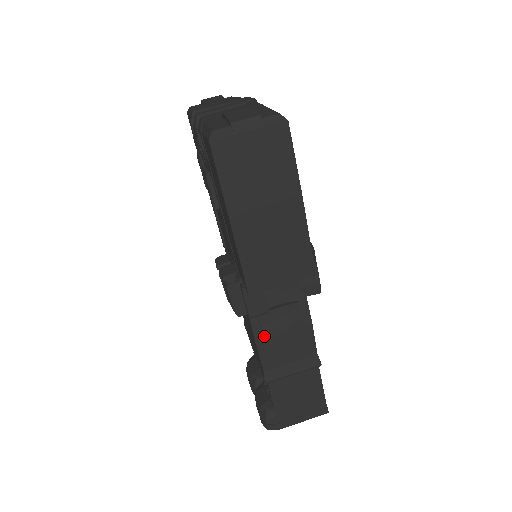
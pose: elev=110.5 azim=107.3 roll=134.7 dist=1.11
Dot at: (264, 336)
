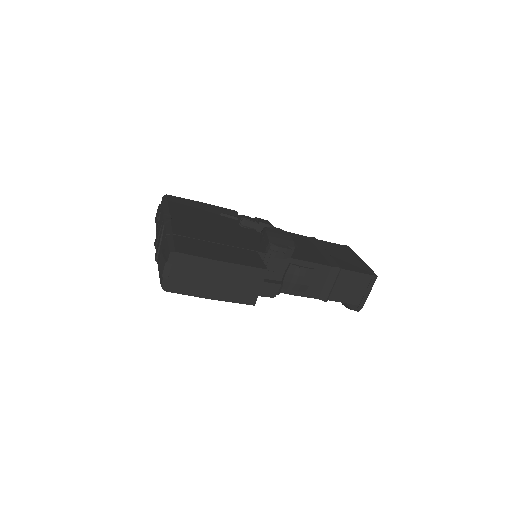
Dot at: (296, 291)
